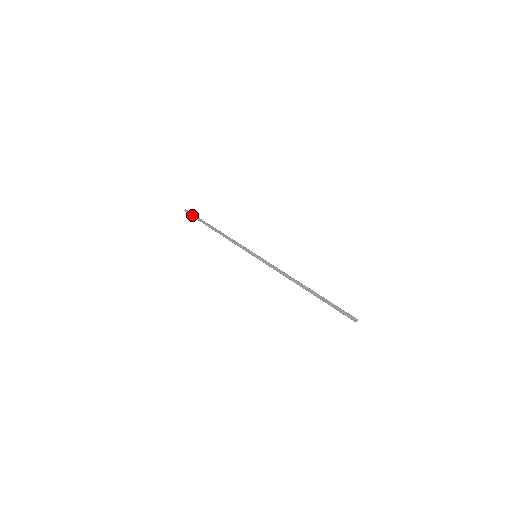
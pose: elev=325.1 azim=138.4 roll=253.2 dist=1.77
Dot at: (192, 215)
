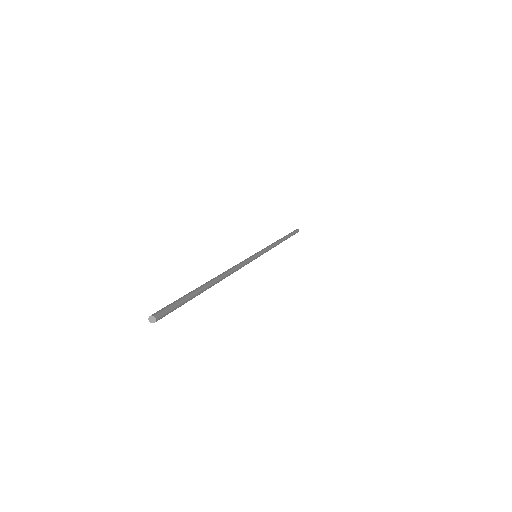
Dot at: occluded
